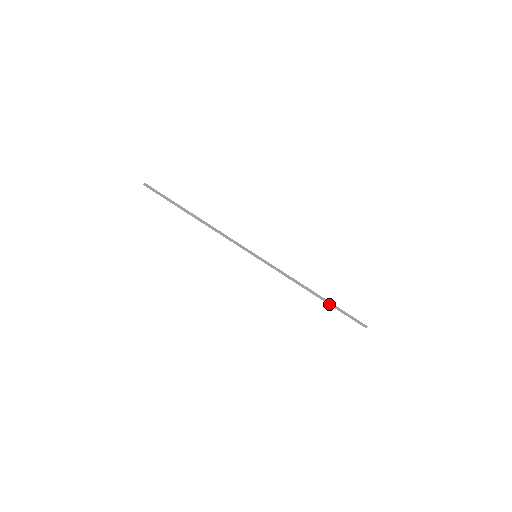
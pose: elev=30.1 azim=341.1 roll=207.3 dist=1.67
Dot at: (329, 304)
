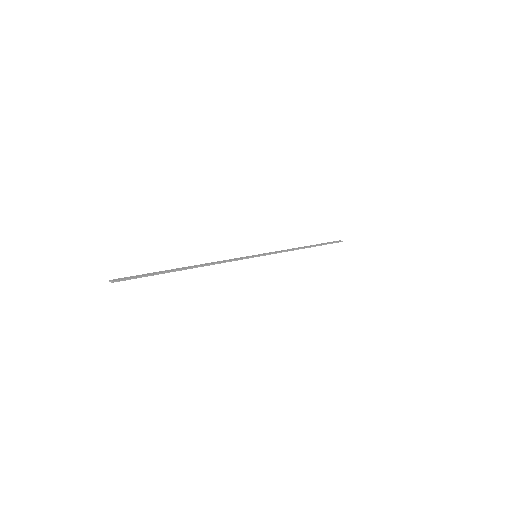
Dot at: occluded
